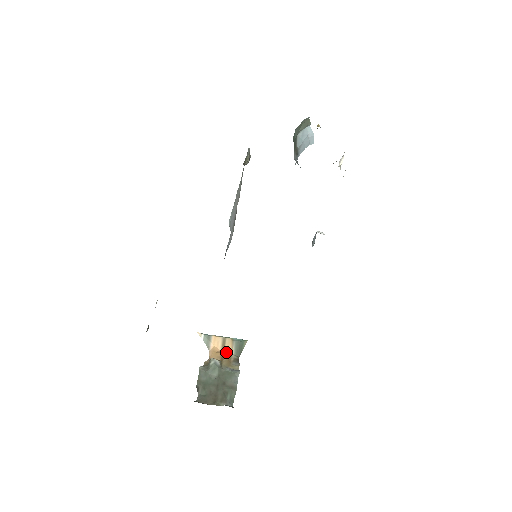
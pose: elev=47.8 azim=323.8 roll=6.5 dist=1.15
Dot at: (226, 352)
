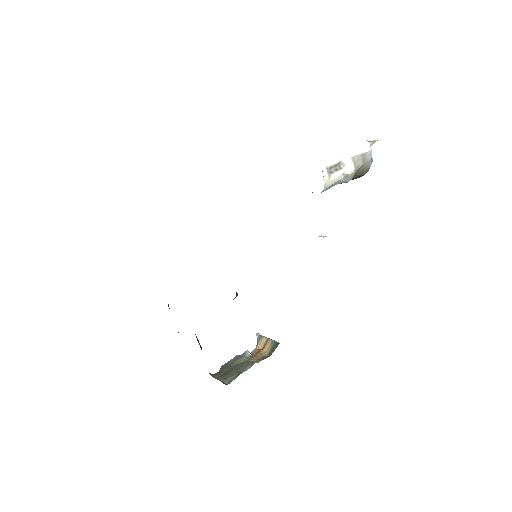
Dot at: (262, 350)
